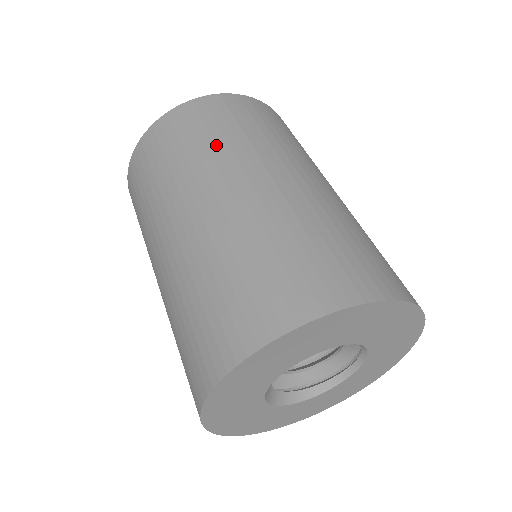
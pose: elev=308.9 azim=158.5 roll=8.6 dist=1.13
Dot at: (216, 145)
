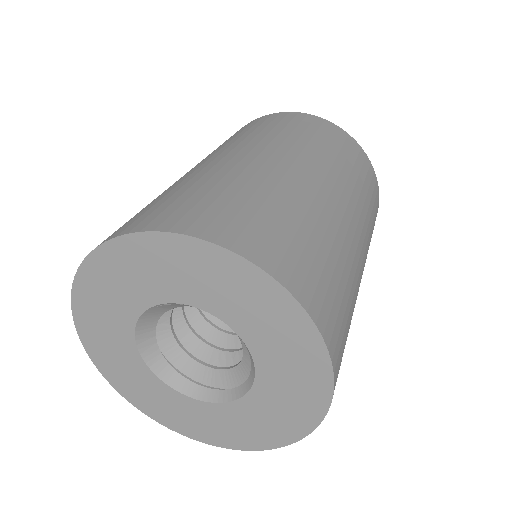
Dot at: (239, 137)
